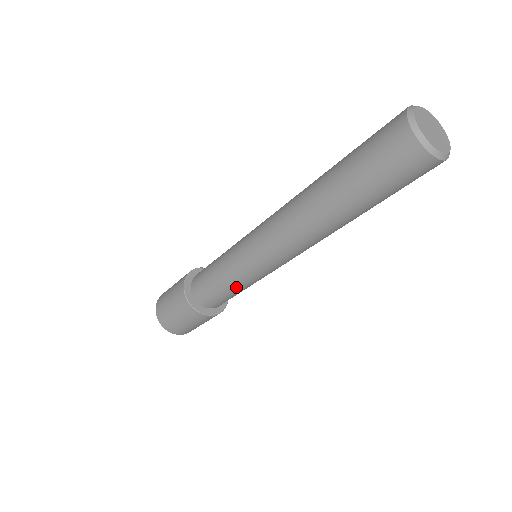
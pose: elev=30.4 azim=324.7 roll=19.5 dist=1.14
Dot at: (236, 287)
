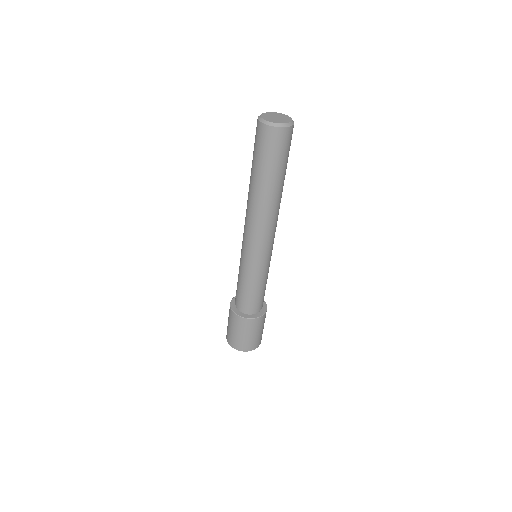
Dot at: (260, 282)
